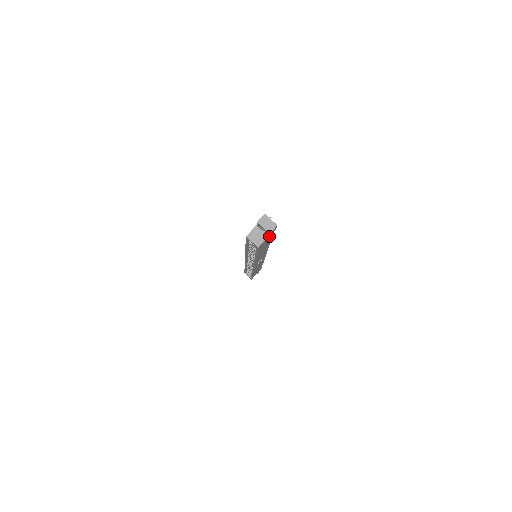
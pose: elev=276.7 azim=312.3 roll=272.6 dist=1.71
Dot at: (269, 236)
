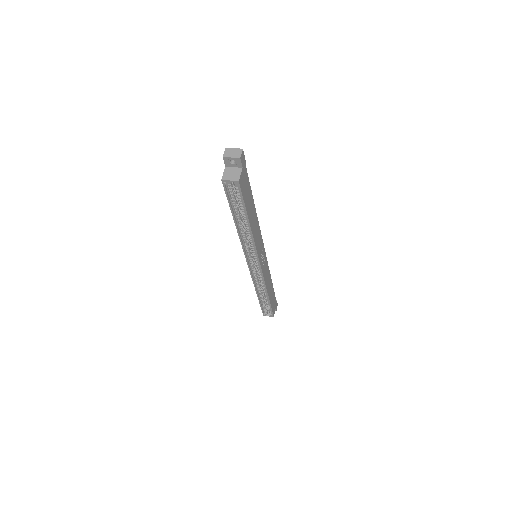
Dot at: (243, 171)
